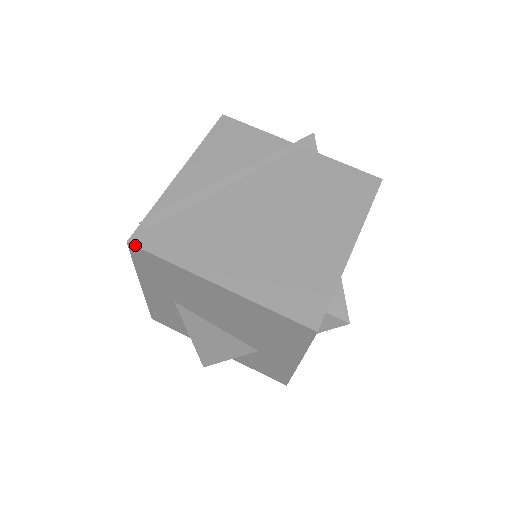
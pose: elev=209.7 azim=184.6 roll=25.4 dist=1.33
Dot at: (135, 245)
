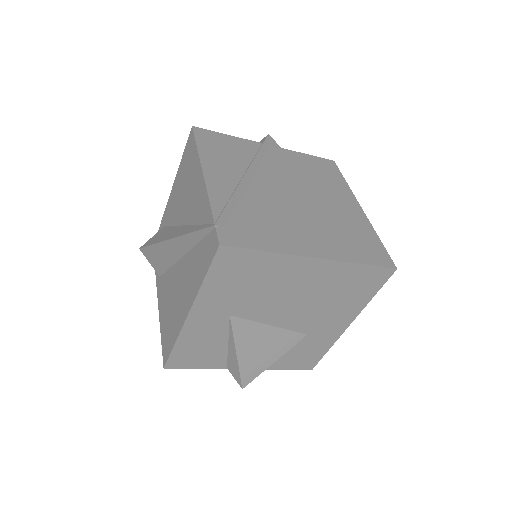
Dot at: (229, 246)
